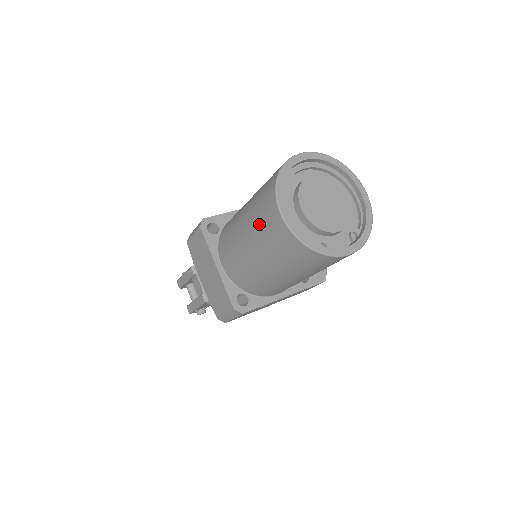
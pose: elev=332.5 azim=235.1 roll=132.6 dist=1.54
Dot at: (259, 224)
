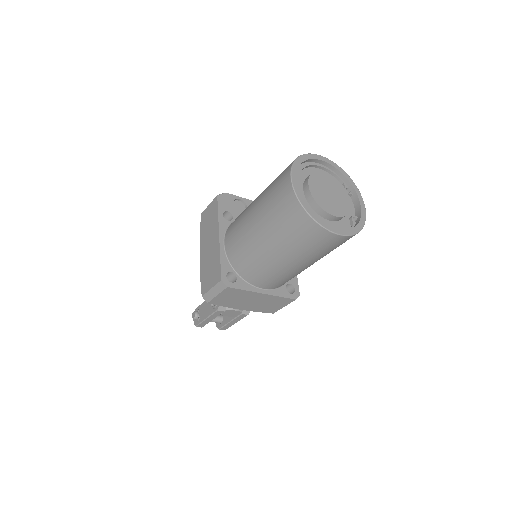
Dot at: (310, 250)
